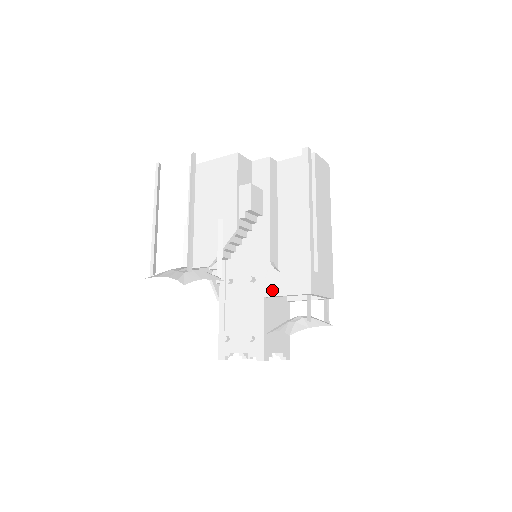
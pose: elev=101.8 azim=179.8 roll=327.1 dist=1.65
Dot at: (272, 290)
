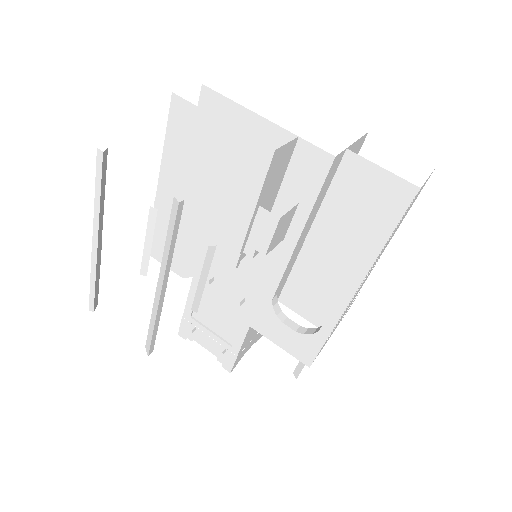
Dot at: (263, 329)
